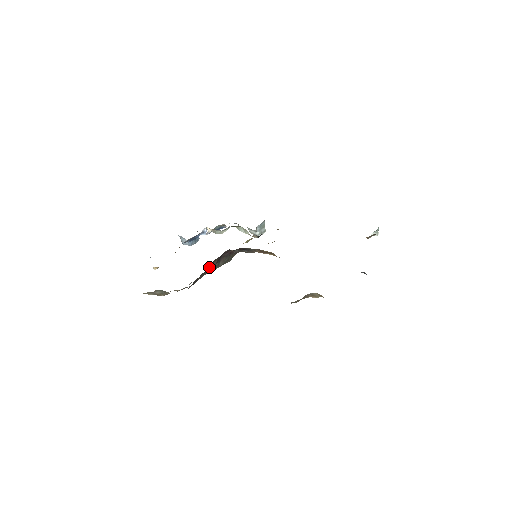
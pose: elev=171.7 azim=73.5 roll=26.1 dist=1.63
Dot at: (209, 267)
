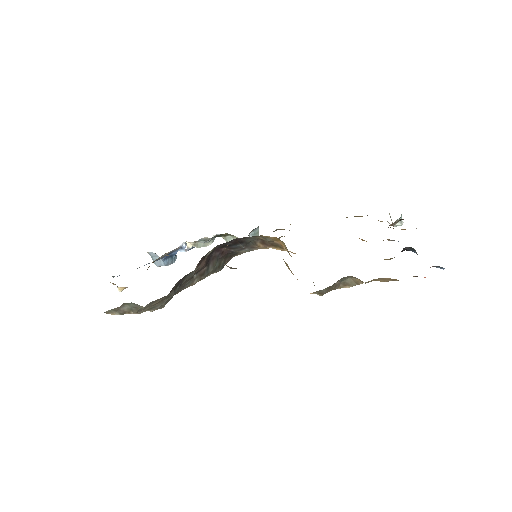
Dot at: occluded
